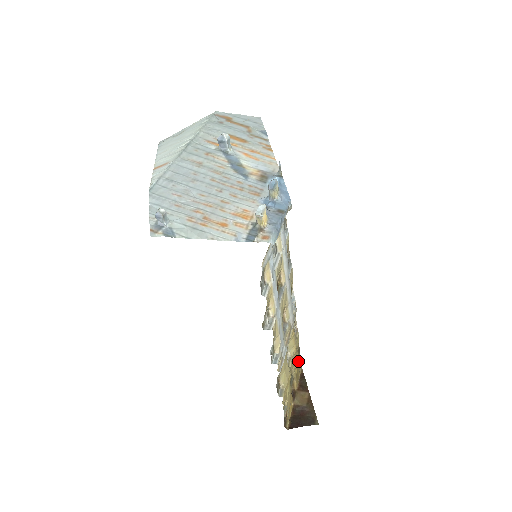
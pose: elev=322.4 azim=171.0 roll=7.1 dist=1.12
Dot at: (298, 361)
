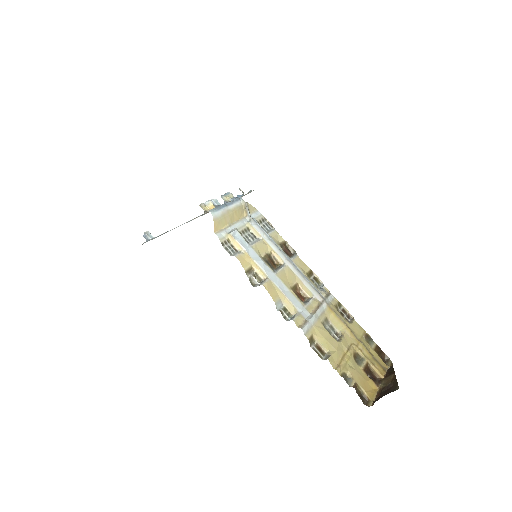
Dot at: (373, 350)
